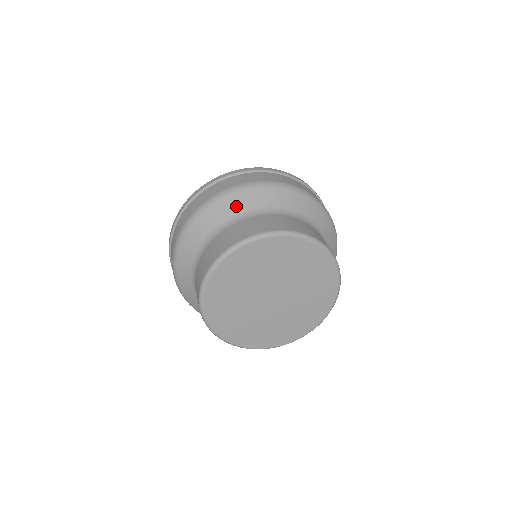
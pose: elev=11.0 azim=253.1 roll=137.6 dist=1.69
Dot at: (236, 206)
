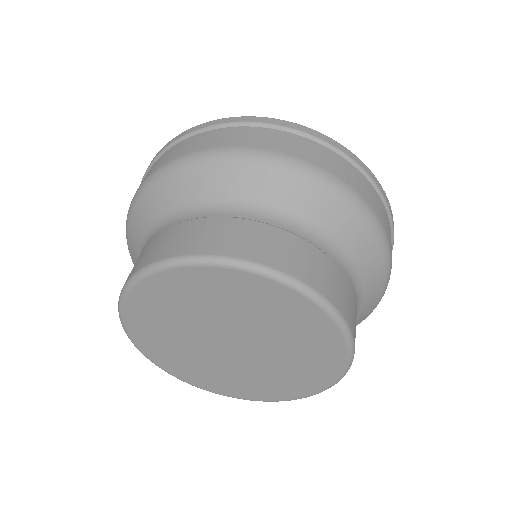
Dot at: (149, 212)
